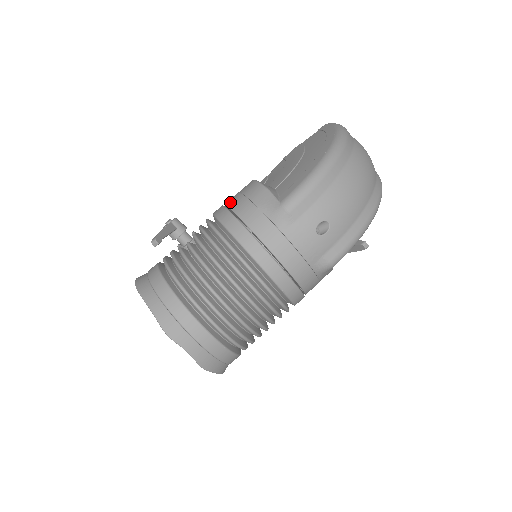
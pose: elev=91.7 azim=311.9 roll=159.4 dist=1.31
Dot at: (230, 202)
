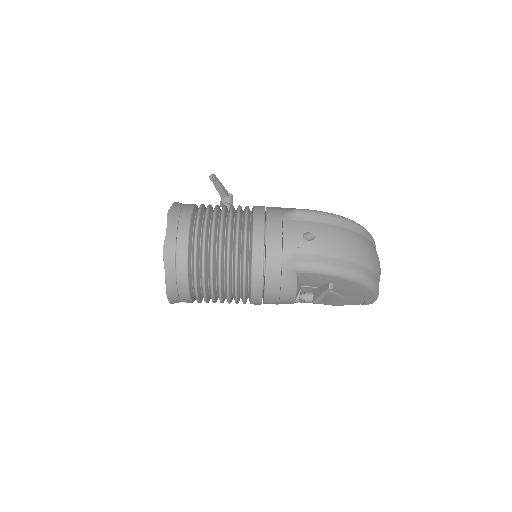
Dot at: occluded
